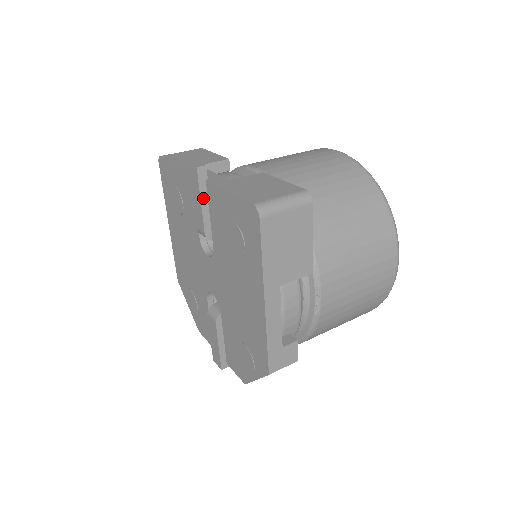
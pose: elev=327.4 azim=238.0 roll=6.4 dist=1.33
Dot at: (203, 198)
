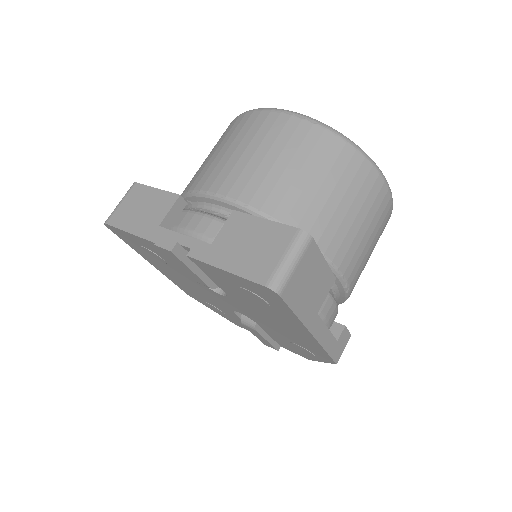
Dot at: (192, 267)
